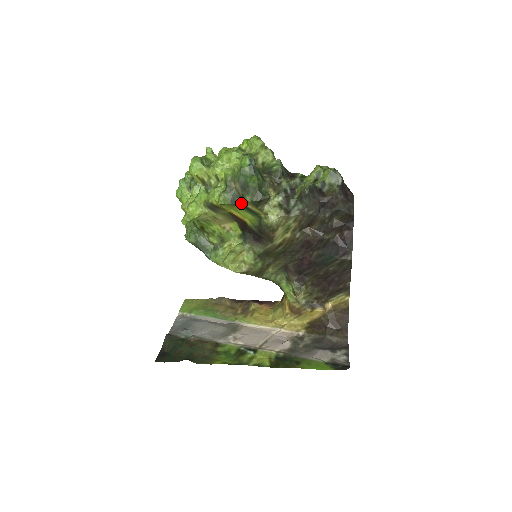
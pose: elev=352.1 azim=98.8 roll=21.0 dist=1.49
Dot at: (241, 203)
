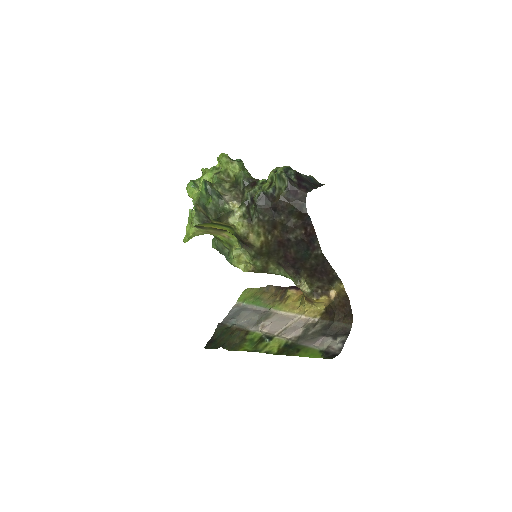
Dot at: (209, 221)
